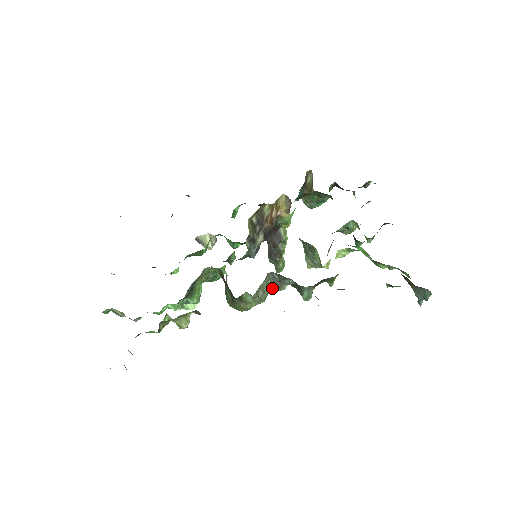
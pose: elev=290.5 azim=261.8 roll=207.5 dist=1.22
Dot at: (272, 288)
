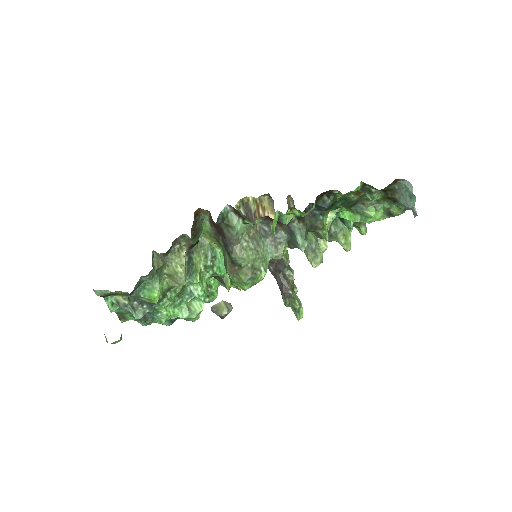
Dot at: (268, 248)
